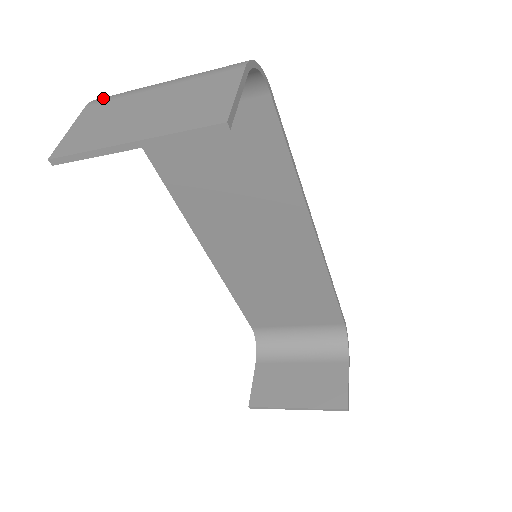
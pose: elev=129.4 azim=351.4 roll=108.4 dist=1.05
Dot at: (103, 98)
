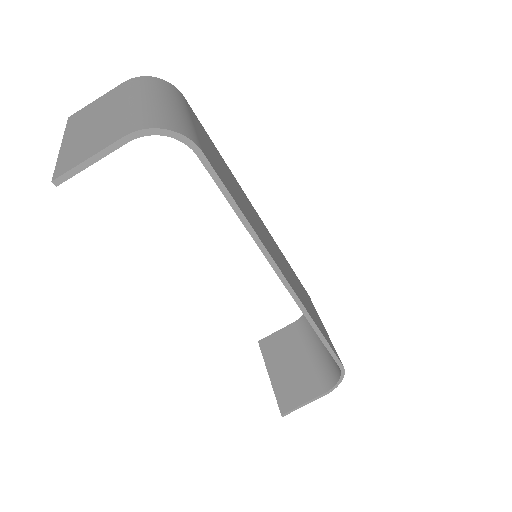
Dot at: (133, 81)
